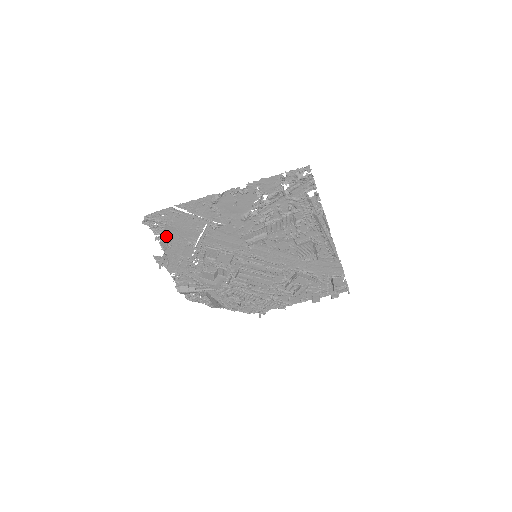
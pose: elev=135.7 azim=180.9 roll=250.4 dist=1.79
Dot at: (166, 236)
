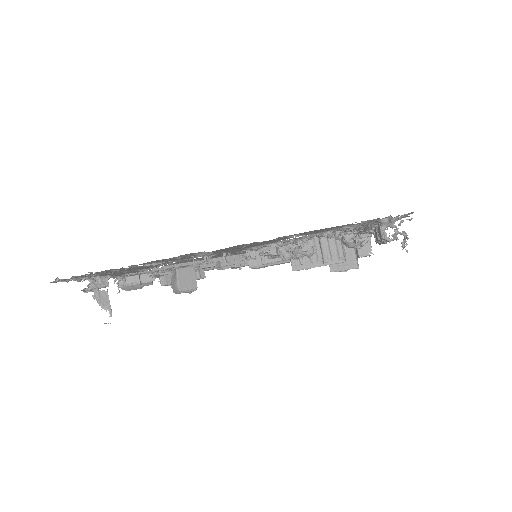
Dot at: (100, 276)
